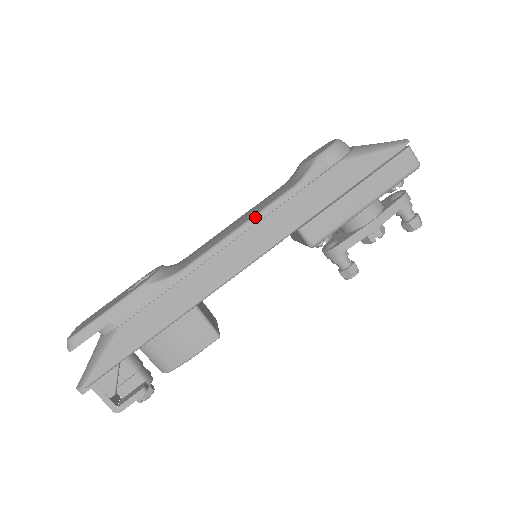
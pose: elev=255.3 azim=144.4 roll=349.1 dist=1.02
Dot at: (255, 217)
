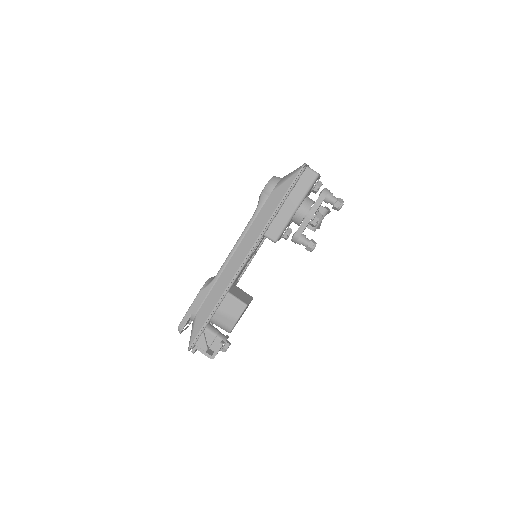
Dot at: (240, 237)
